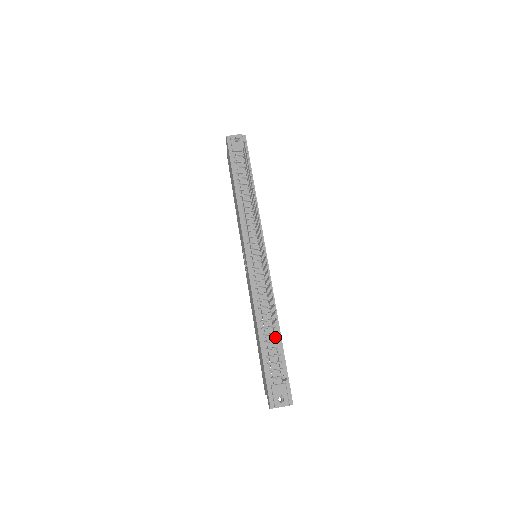
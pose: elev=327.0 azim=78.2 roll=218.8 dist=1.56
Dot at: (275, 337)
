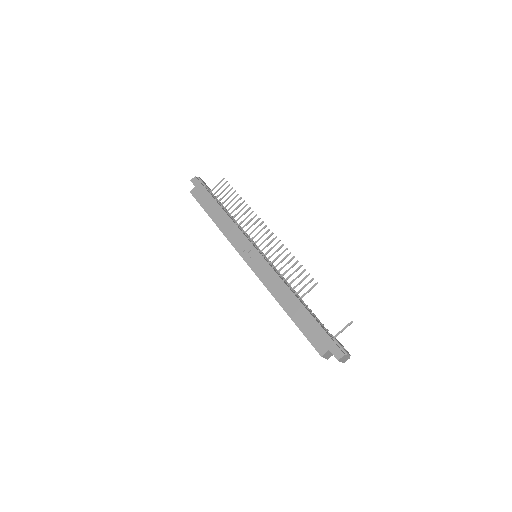
Dot at: occluded
